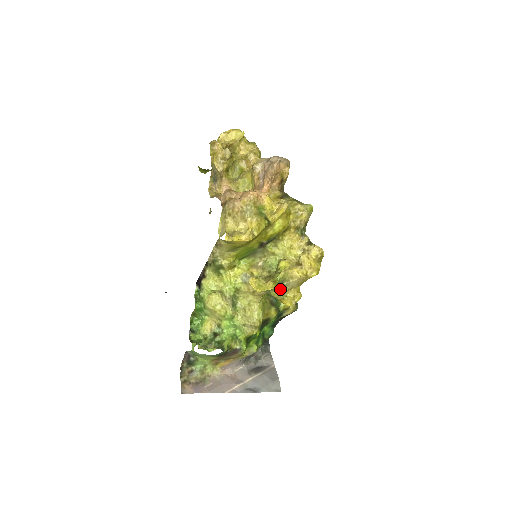
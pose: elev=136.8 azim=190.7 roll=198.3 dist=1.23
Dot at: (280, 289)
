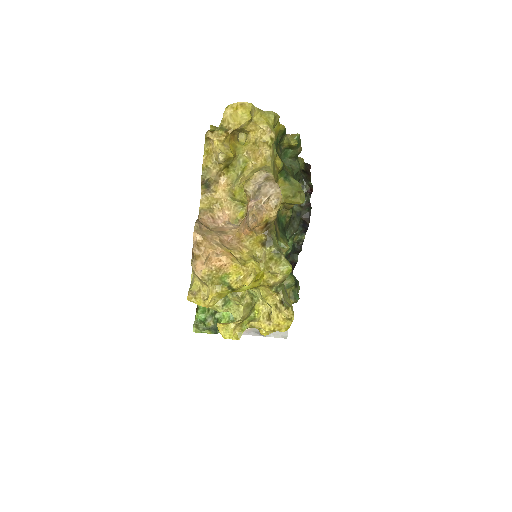
Dot at: occluded
